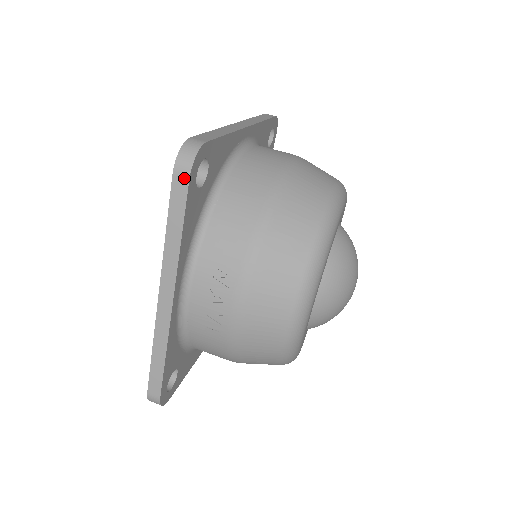
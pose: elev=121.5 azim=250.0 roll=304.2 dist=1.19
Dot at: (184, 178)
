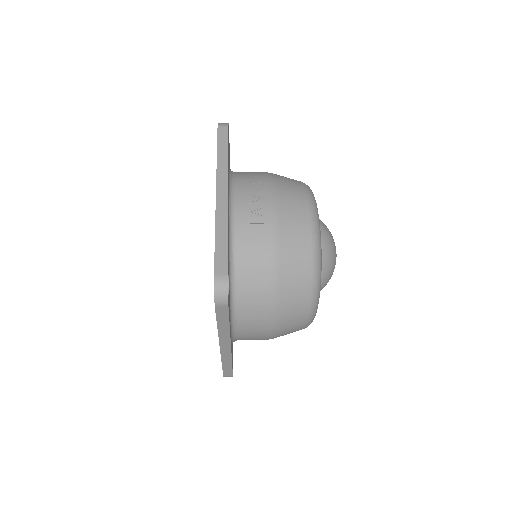
Dot at: (225, 128)
